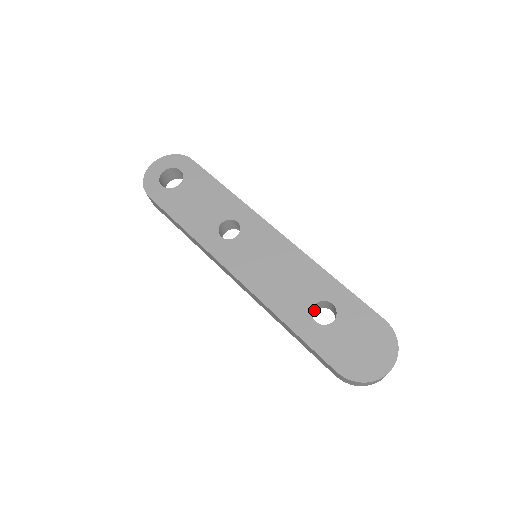
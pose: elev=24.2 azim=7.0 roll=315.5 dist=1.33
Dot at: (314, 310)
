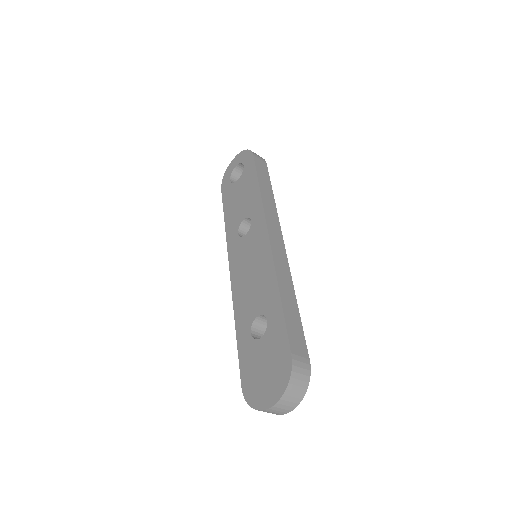
Dot at: occluded
